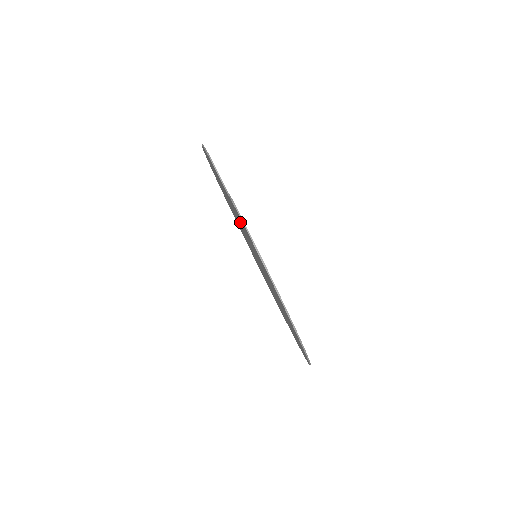
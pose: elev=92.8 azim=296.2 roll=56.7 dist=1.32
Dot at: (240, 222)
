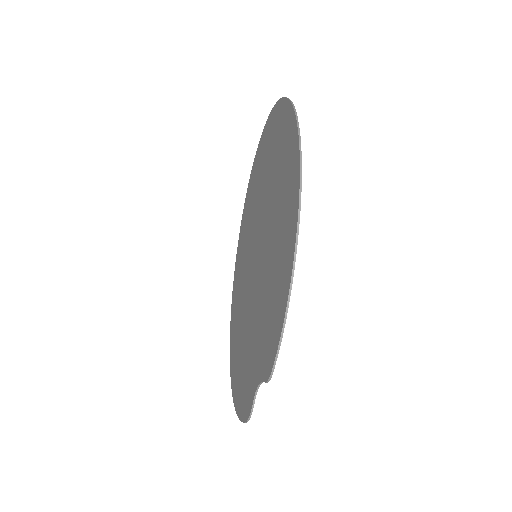
Dot at: (254, 338)
